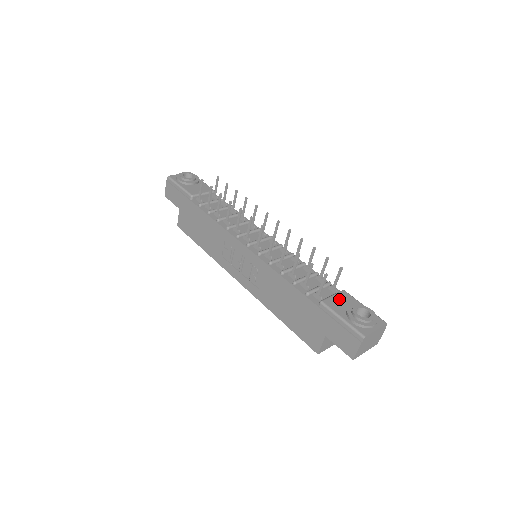
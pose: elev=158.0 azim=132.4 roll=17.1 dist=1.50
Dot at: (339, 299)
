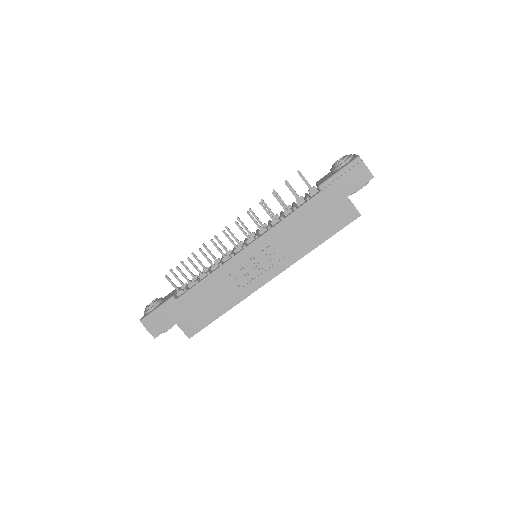
Dot at: (322, 180)
